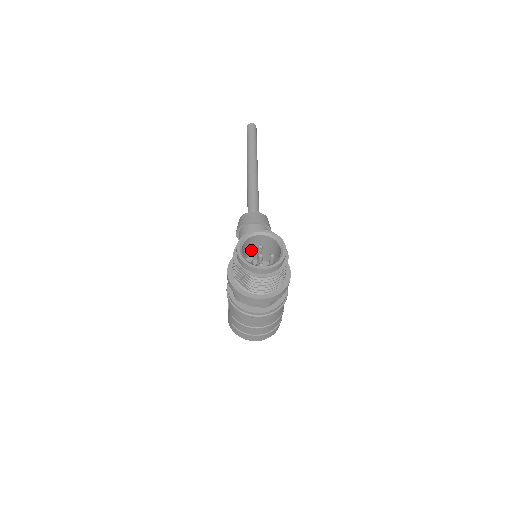
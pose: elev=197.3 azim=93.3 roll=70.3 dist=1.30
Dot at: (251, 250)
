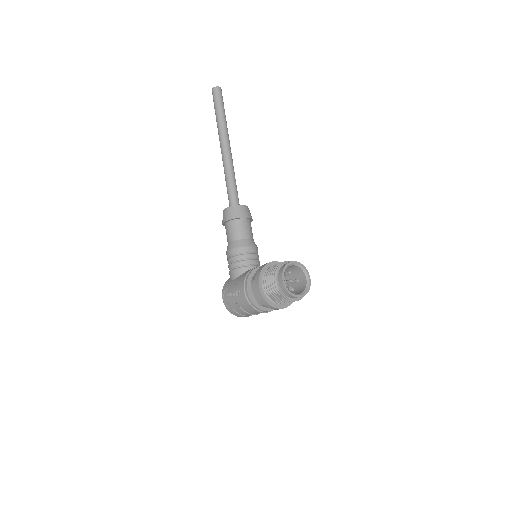
Dot at: occluded
